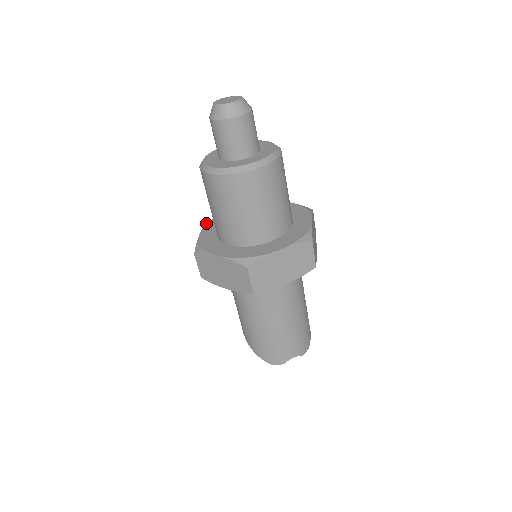
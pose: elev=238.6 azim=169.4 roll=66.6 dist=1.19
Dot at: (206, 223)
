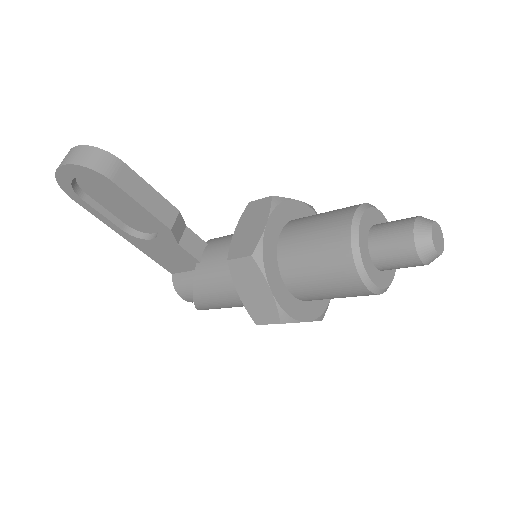
Dot at: (260, 265)
